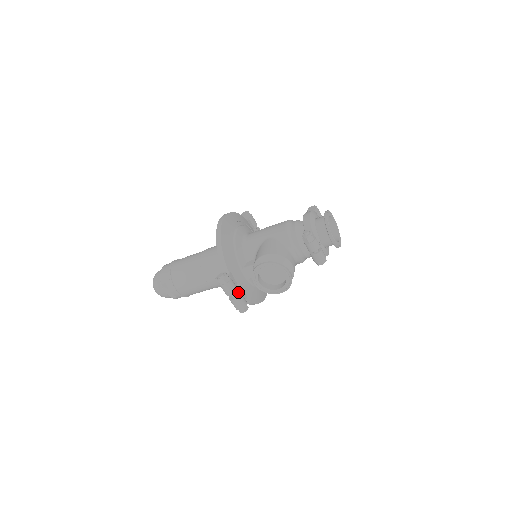
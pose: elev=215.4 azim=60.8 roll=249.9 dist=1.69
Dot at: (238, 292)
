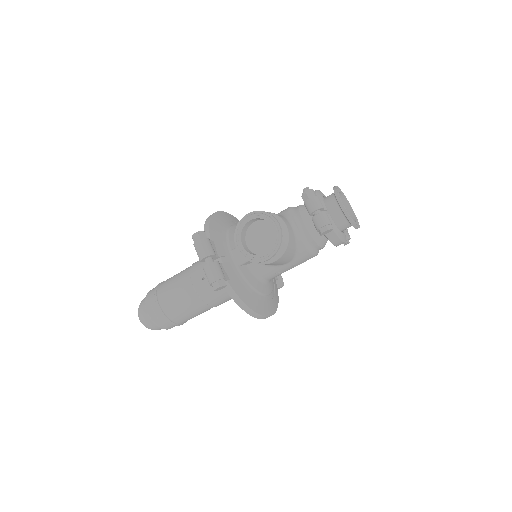
Dot at: occluded
